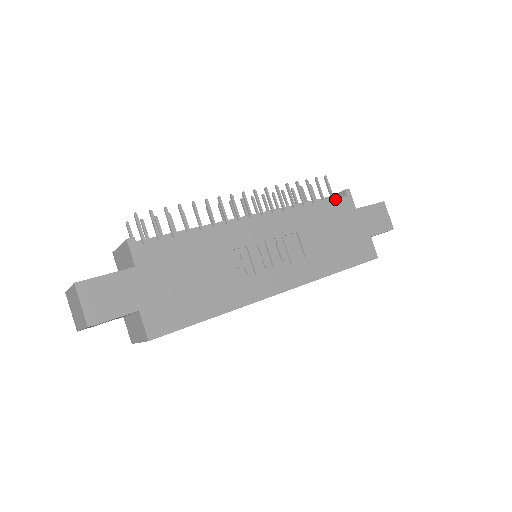
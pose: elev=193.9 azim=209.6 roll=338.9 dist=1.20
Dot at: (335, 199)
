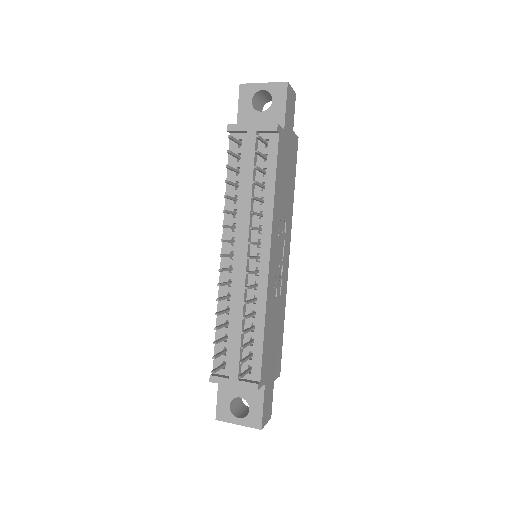
Dot at: (278, 152)
